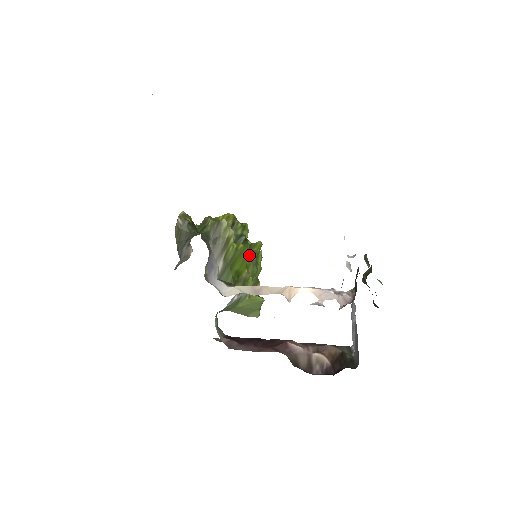
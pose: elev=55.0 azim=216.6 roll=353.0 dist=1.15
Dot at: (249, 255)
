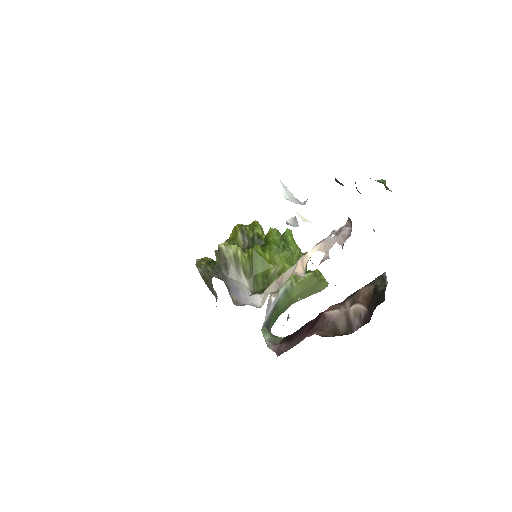
Dot at: (266, 250)
